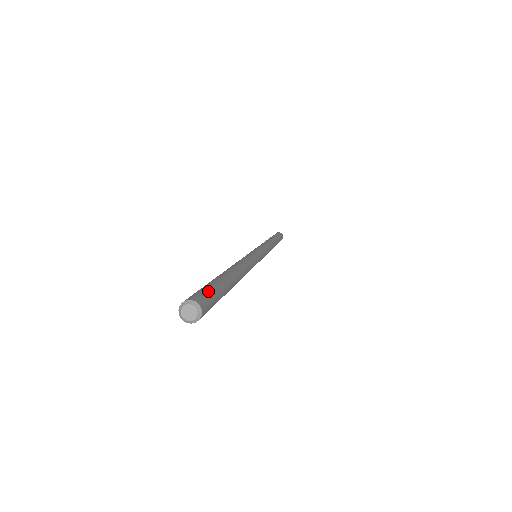
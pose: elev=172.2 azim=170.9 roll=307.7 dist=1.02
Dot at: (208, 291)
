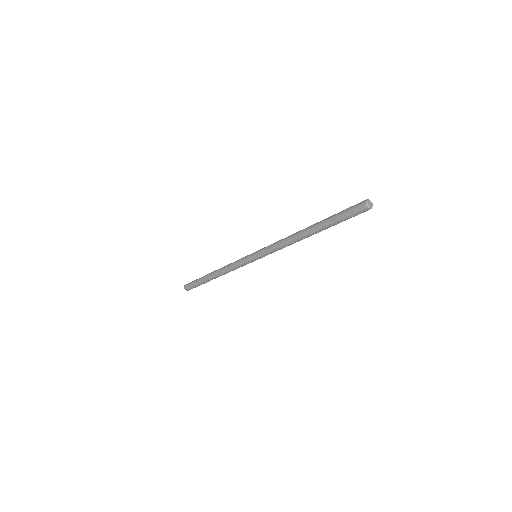
Dot at: occluded
